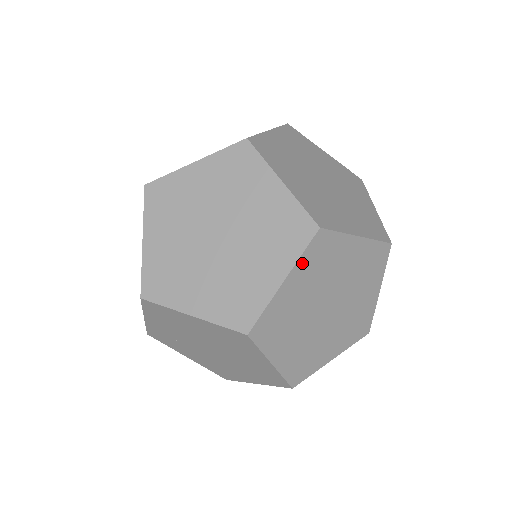
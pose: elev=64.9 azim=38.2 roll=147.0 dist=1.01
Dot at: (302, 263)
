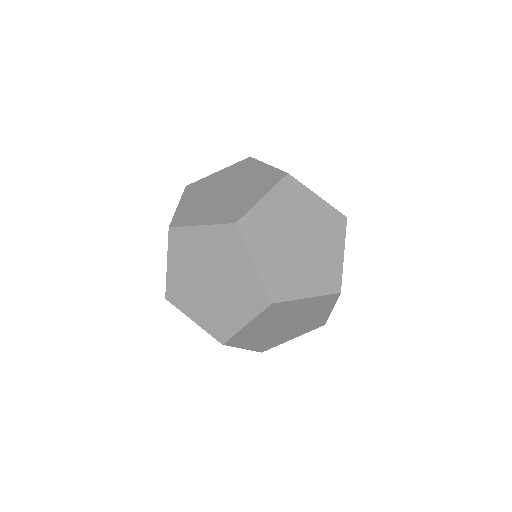
Dot at: (260, 317)
